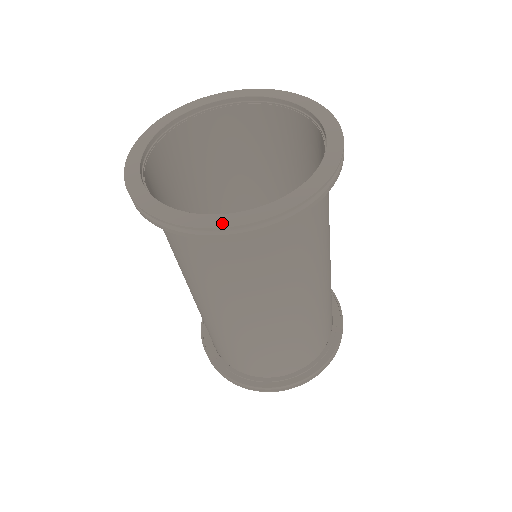
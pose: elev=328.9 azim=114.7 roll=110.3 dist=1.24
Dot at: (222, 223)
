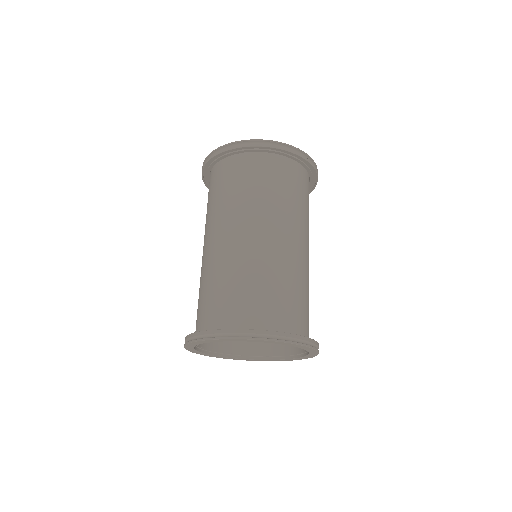
Dot at: (274, 142)
